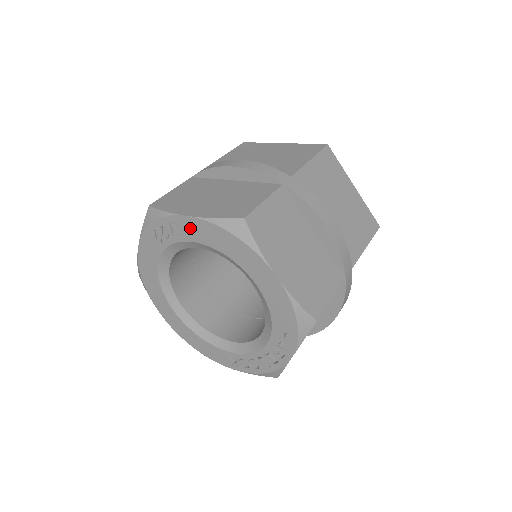
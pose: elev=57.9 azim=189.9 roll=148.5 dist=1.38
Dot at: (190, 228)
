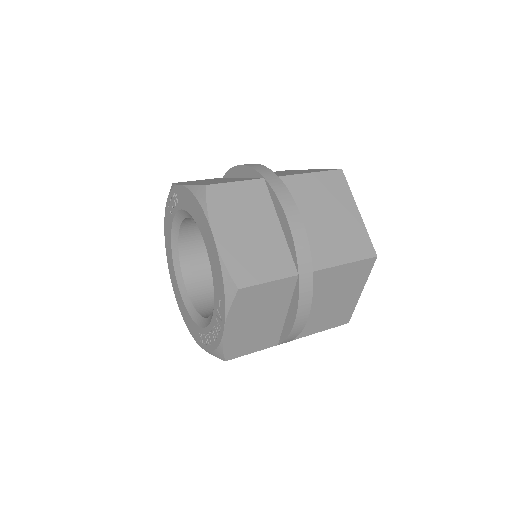
Dot at: (181, 196)
